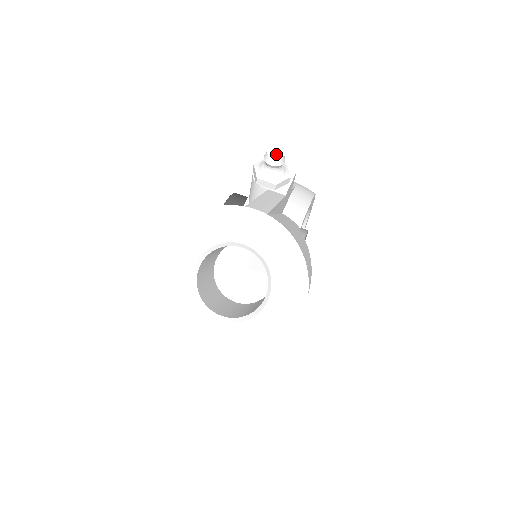
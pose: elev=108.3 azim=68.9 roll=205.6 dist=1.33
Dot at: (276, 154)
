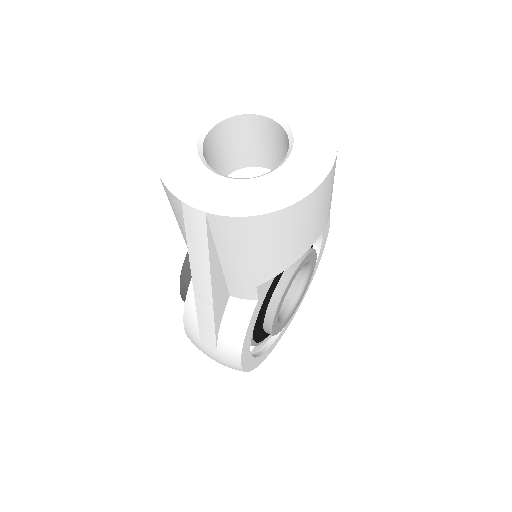
Dot at: occluded
